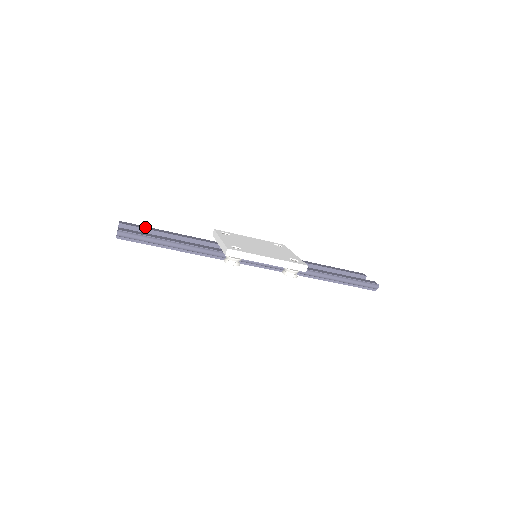
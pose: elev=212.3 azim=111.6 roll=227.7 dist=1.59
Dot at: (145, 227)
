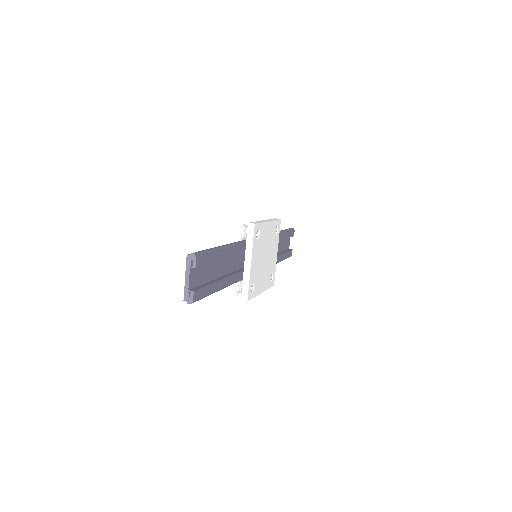
Dot at: (211, 258)
